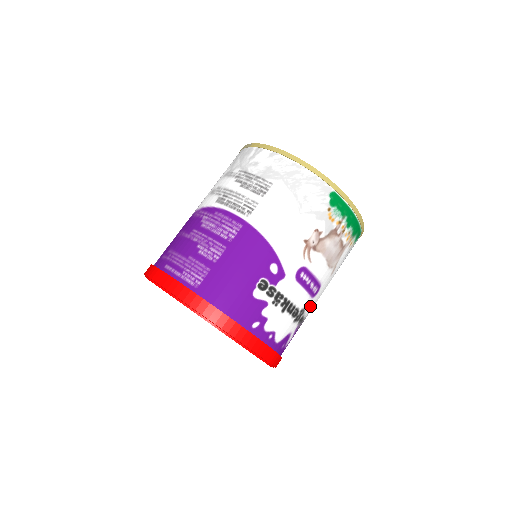
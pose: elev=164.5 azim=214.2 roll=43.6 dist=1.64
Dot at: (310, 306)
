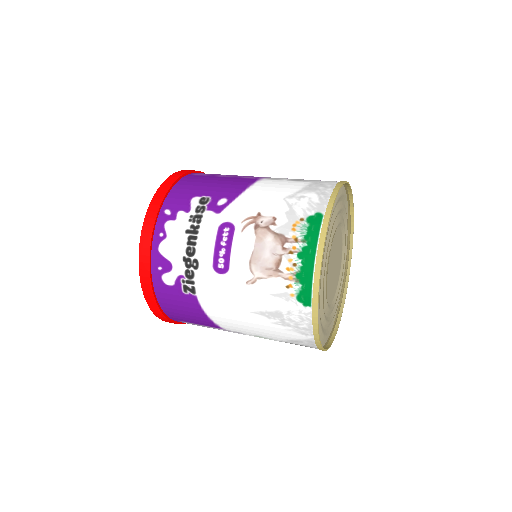
Dot at: (206, 277)
